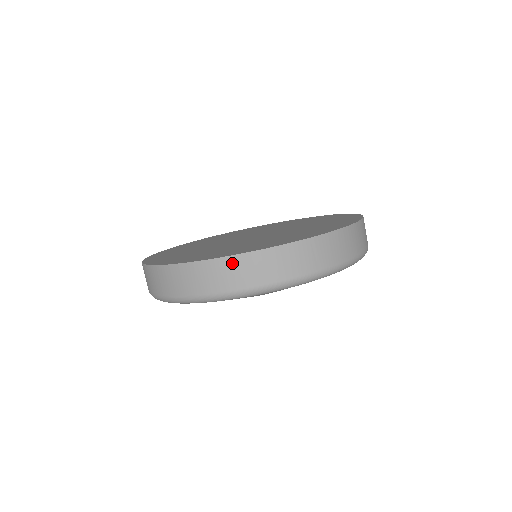
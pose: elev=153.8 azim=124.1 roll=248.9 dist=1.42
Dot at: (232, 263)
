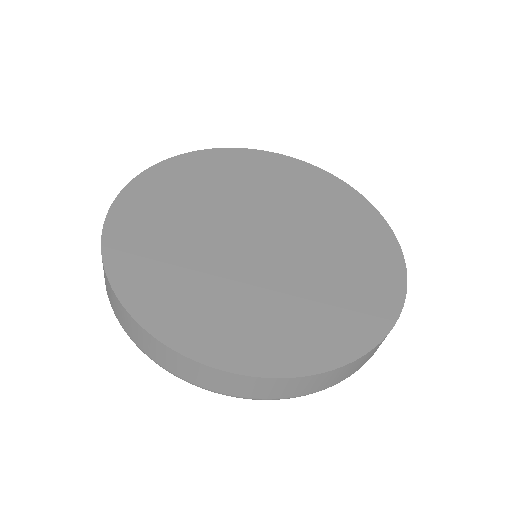
Dot at: (337, 372)
